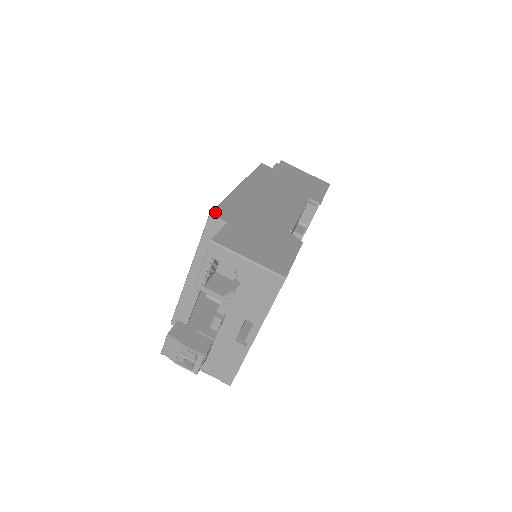
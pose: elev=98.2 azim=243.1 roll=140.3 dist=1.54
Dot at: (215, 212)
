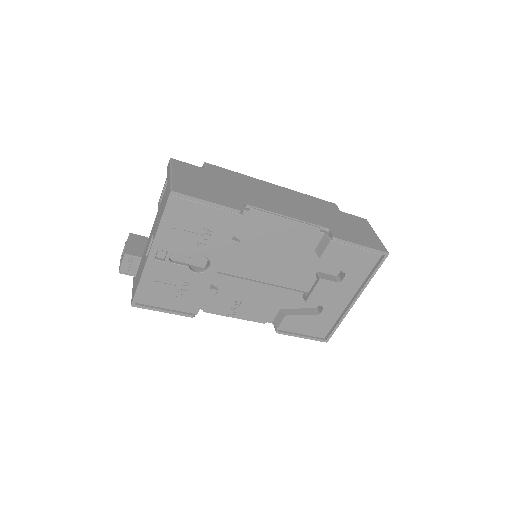
Dot at: (211, 165)
